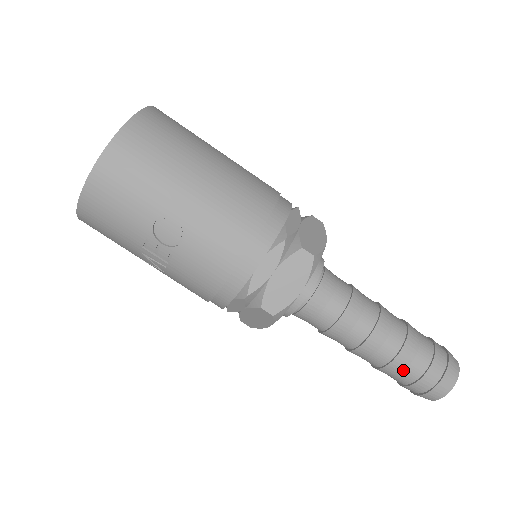
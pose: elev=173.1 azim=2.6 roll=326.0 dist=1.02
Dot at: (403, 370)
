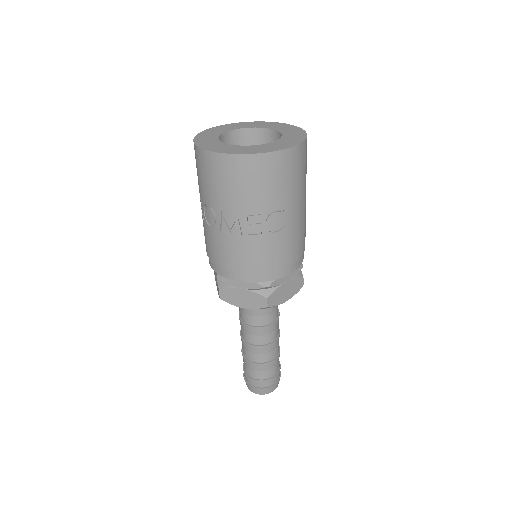
Dot at: (266, 370)
